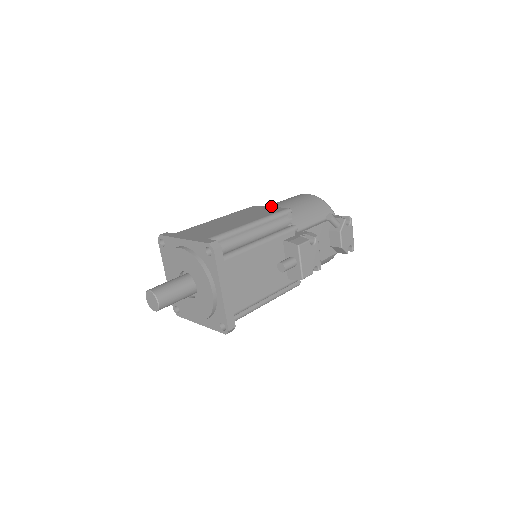
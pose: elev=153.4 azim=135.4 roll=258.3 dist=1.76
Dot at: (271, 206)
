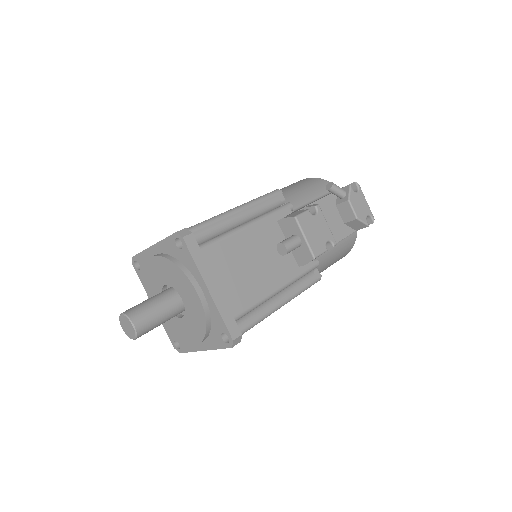
Dot at: occluded
